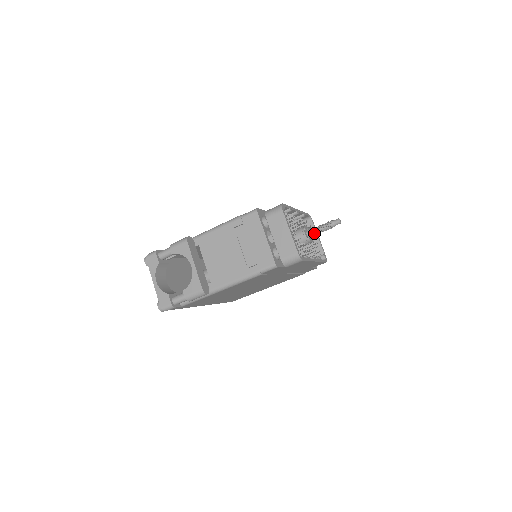
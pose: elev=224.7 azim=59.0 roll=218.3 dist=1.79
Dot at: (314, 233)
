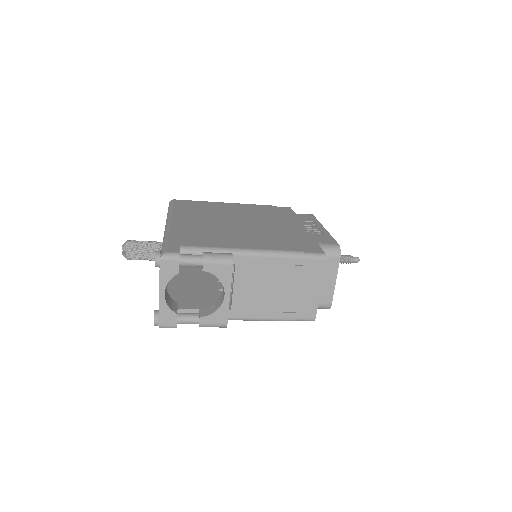
Dot at: occluded
